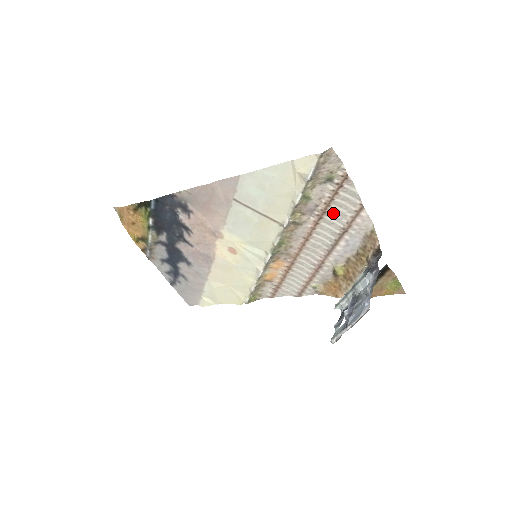
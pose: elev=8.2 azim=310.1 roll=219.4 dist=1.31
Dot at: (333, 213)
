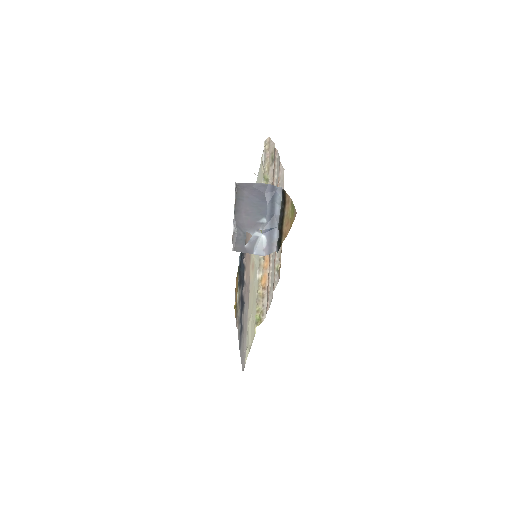
Dot at: (276, 183)
